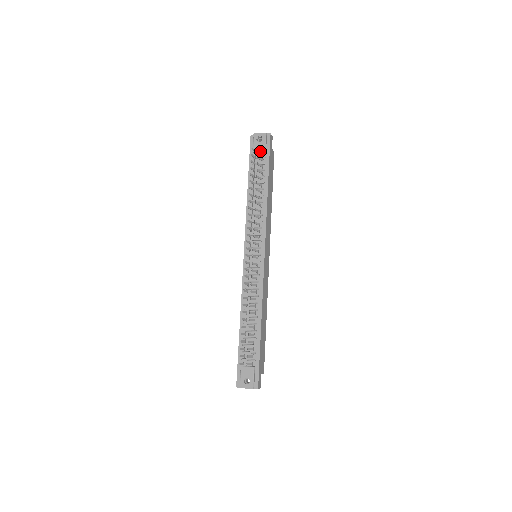
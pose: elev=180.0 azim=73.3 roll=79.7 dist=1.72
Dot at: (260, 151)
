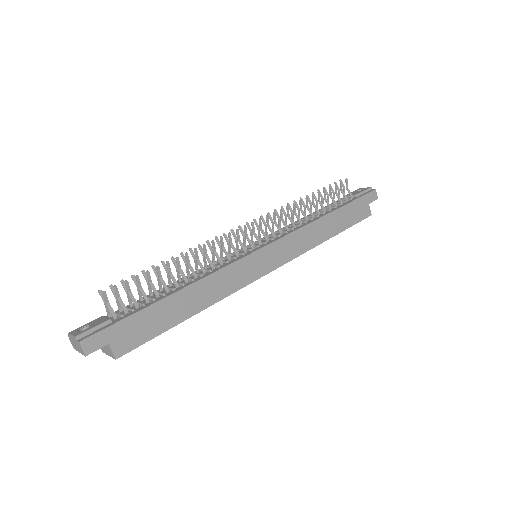
Dot at: occluded
